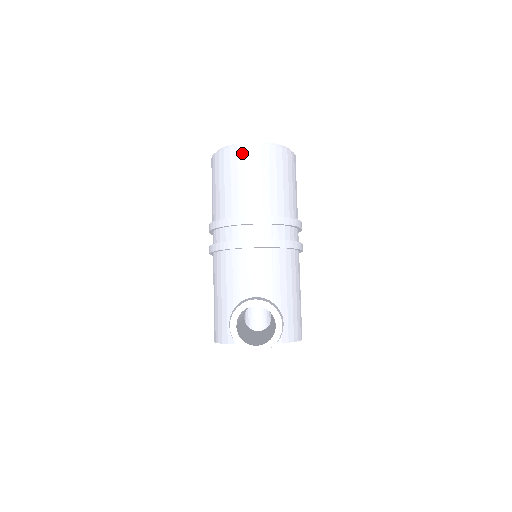
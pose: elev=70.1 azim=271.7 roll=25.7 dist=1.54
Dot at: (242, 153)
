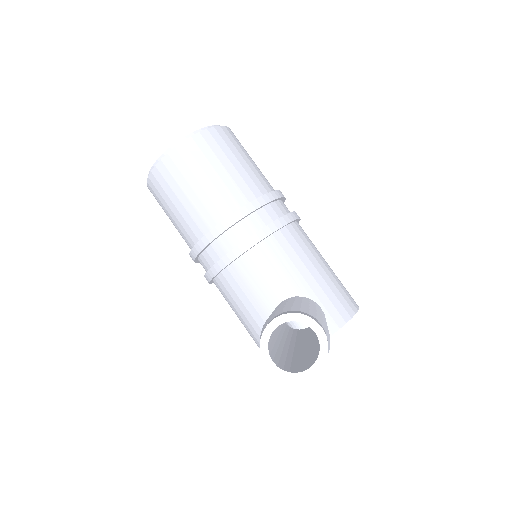
Dot at: (170, 163)
